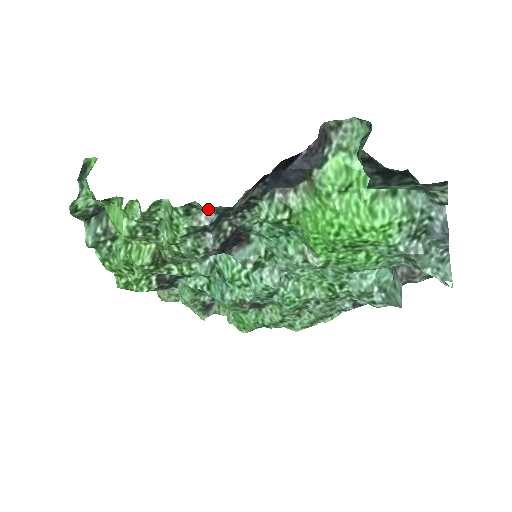
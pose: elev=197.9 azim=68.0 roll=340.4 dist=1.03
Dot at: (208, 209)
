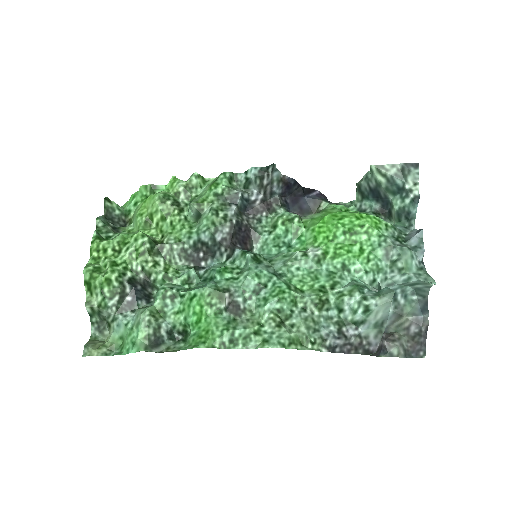
Dot at: (244, 188)
